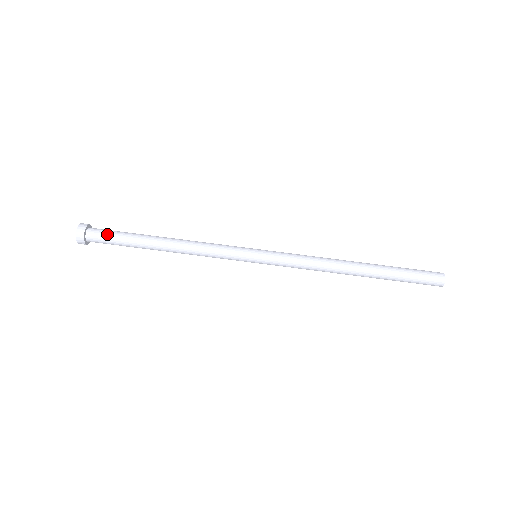
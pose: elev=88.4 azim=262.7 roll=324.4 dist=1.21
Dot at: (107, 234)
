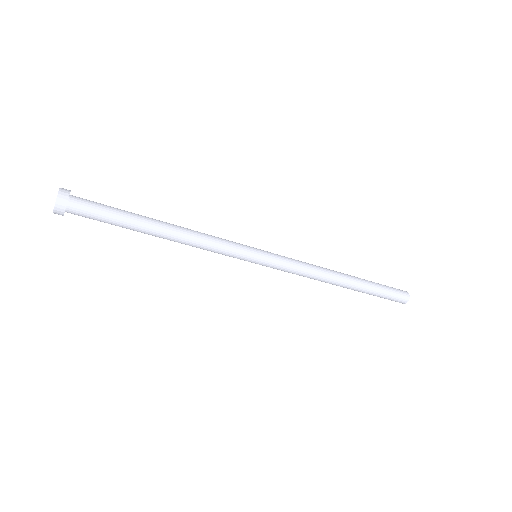
Dot at: (93, 215)
